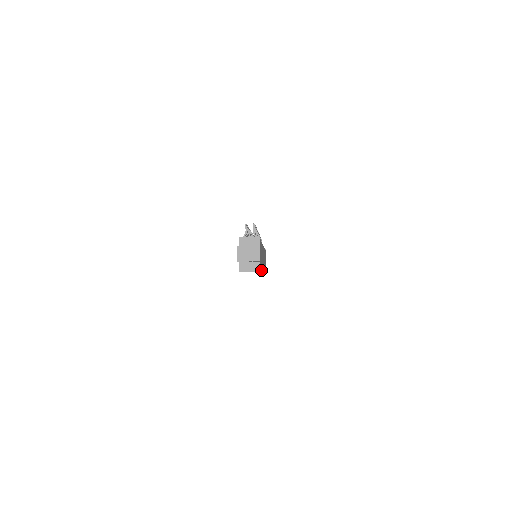
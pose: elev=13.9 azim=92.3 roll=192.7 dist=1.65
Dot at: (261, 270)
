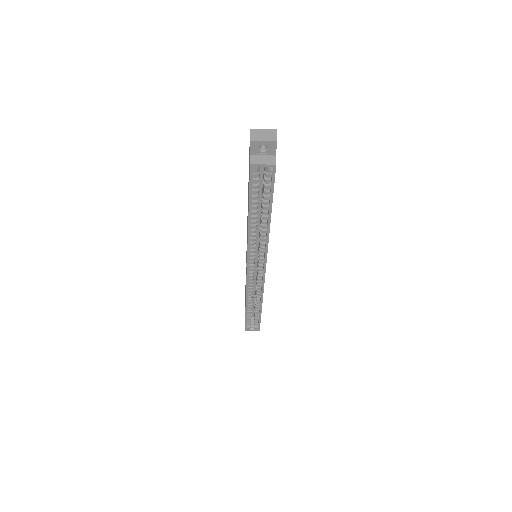
Dot at: (273, 192)
